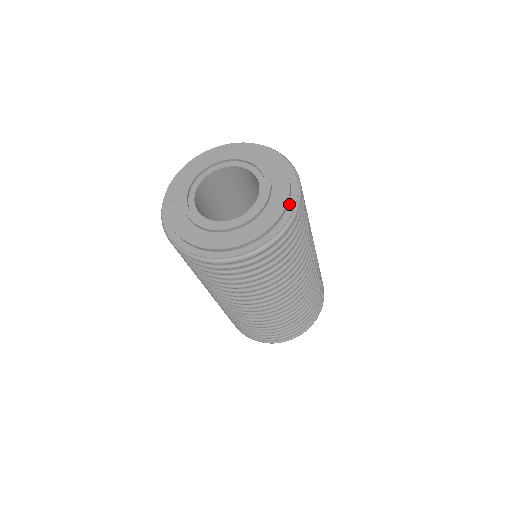
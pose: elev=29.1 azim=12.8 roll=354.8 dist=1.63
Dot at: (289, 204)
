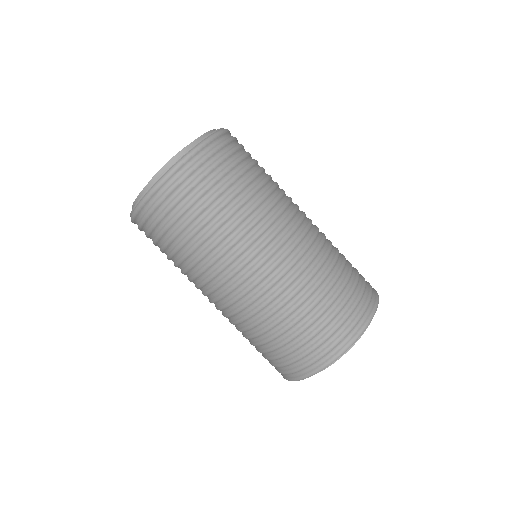
Dot at: occluded
